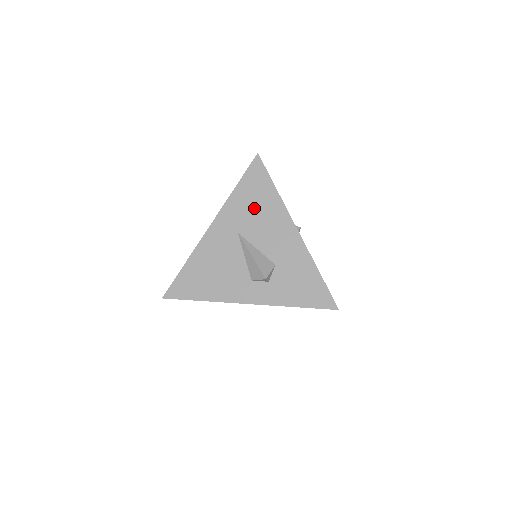
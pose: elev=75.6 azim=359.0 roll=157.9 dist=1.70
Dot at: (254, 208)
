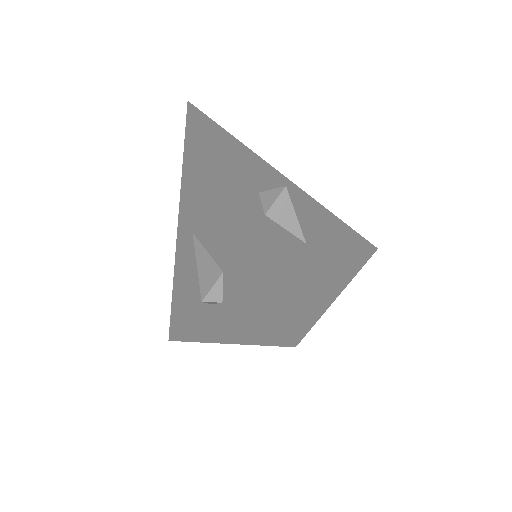
Dot at: (197, 188)
